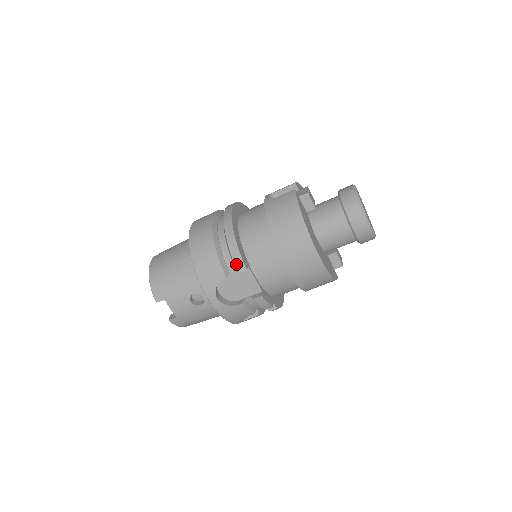
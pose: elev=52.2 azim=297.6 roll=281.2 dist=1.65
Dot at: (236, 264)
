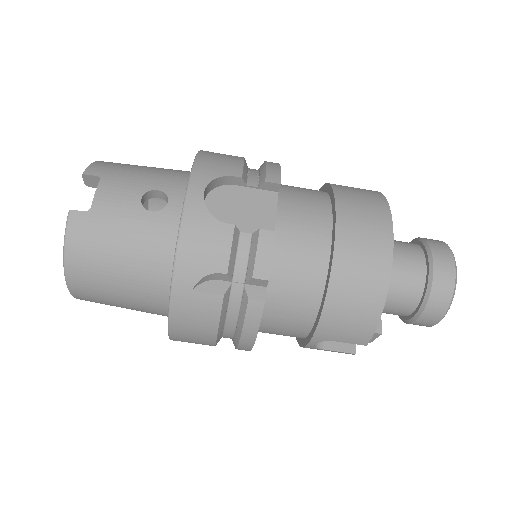
Dot at: (268, 173)
